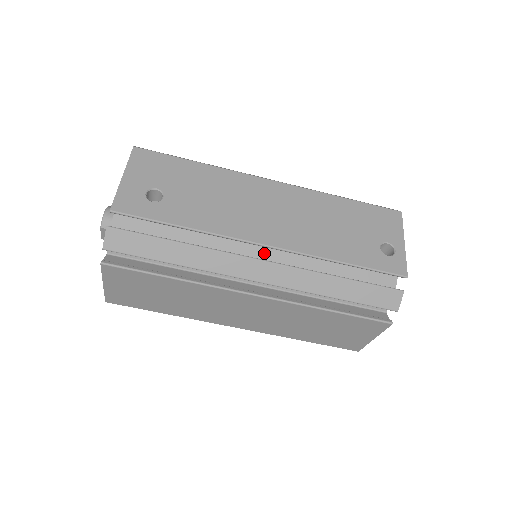
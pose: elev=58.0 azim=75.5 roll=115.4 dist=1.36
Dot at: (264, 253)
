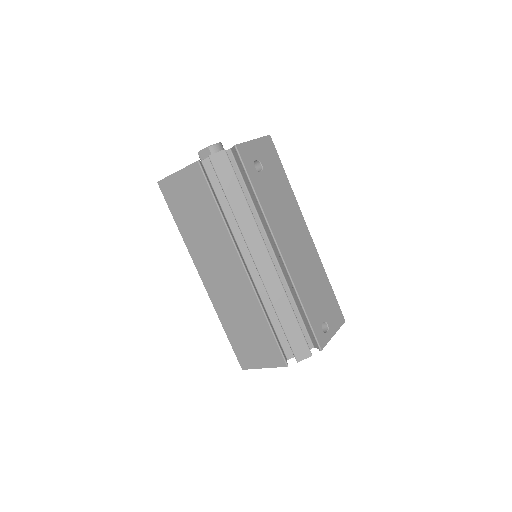
Dot at: (271, 256)
